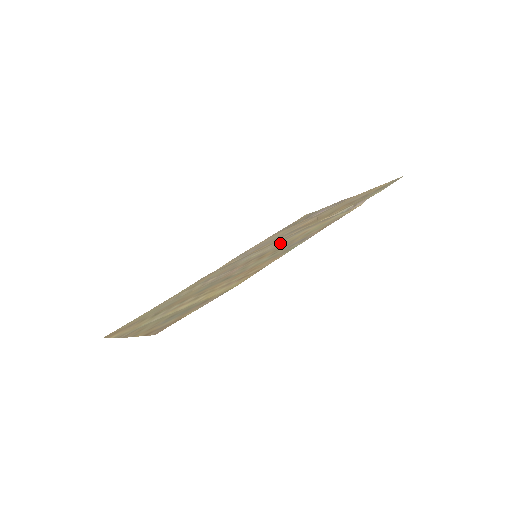
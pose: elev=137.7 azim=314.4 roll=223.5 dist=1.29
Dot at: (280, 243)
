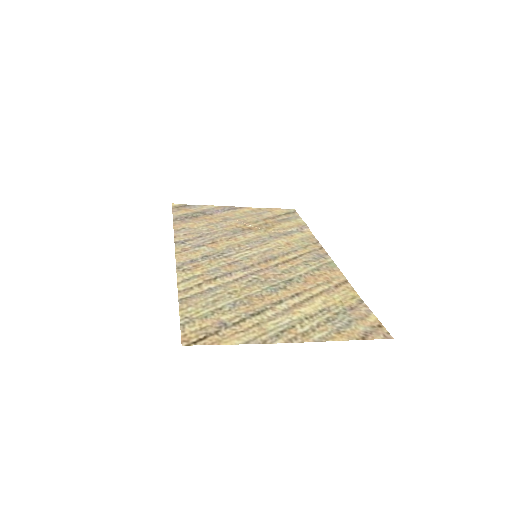
Dot at: (268, 247)
